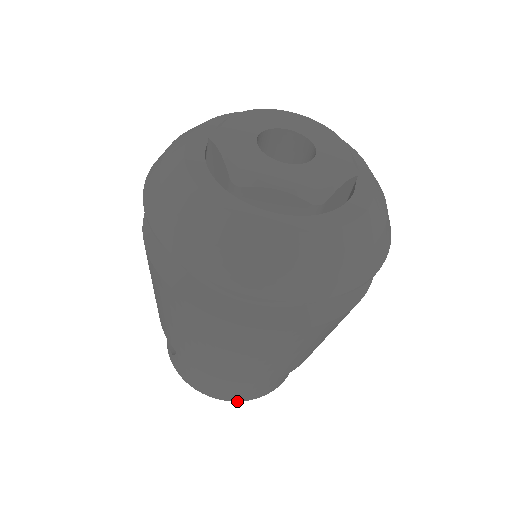
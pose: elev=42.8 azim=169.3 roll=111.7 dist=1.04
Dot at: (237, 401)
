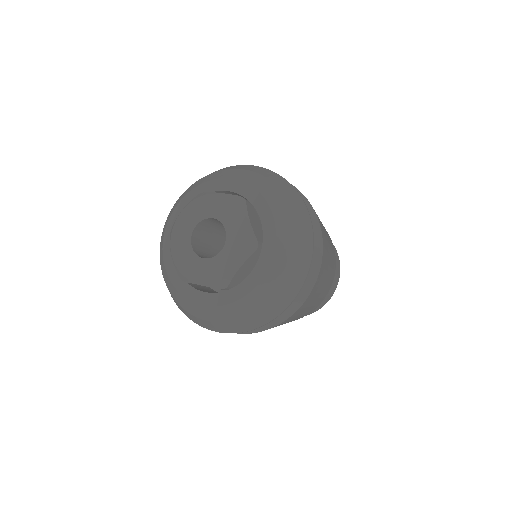
Dot at: occluded
